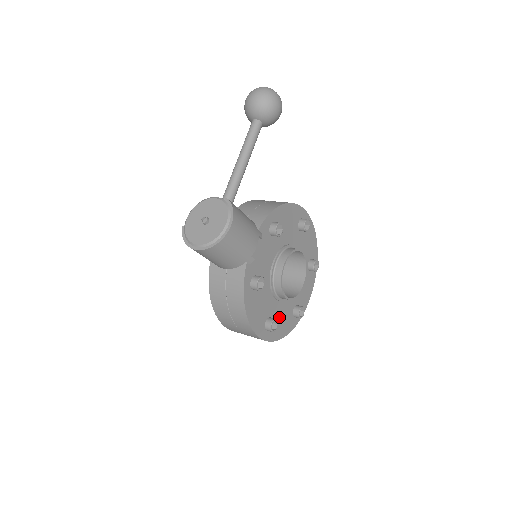
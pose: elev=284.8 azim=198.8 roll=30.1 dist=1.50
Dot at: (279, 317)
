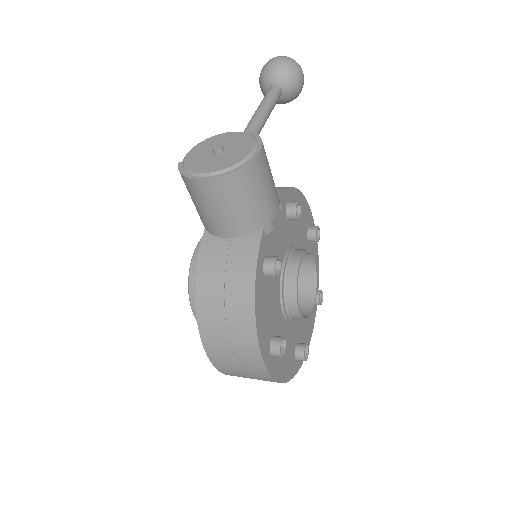
Dot at: occluded
